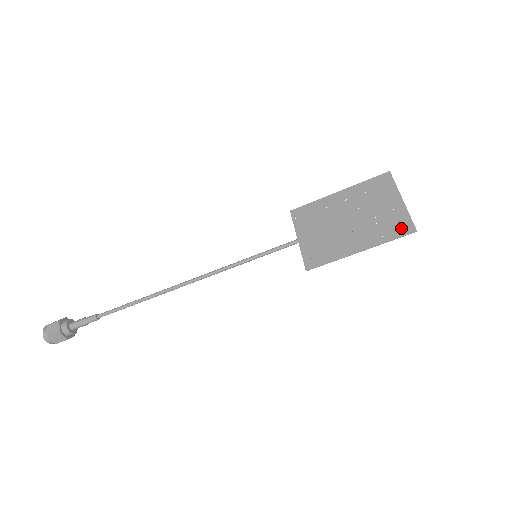
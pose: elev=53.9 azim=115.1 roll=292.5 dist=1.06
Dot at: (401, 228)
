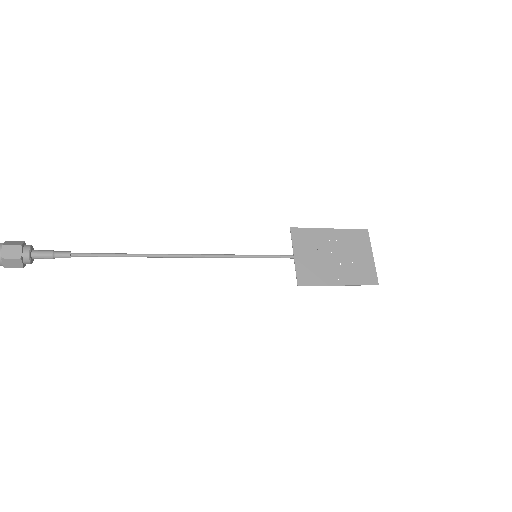
Dot at: (369, 278)
